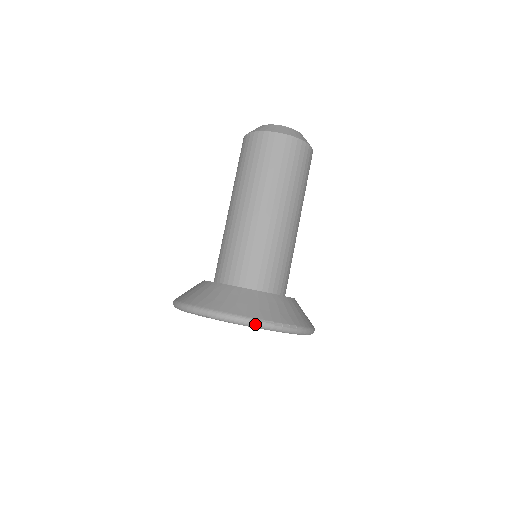
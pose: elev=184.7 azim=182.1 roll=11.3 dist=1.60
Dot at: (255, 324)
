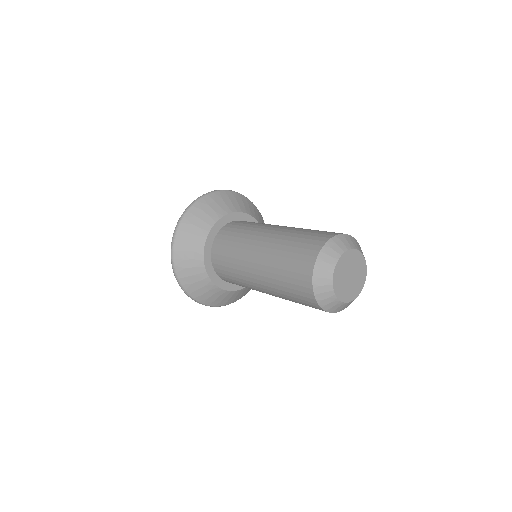
Dot at: (179, 285)
